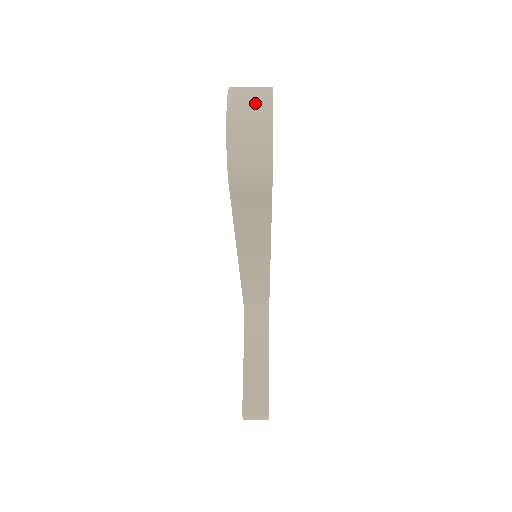
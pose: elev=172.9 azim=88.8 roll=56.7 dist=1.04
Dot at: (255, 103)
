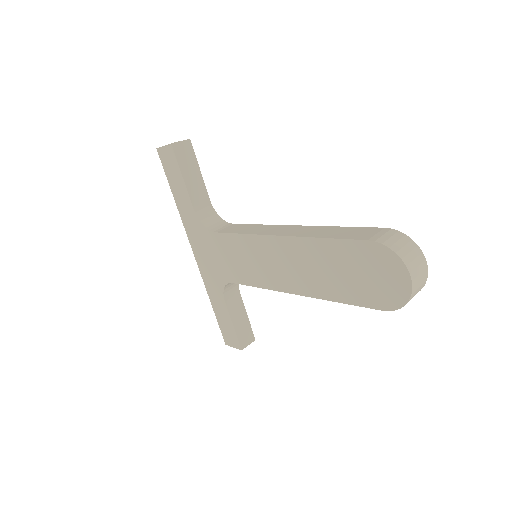
Dot at: (422, 272)
